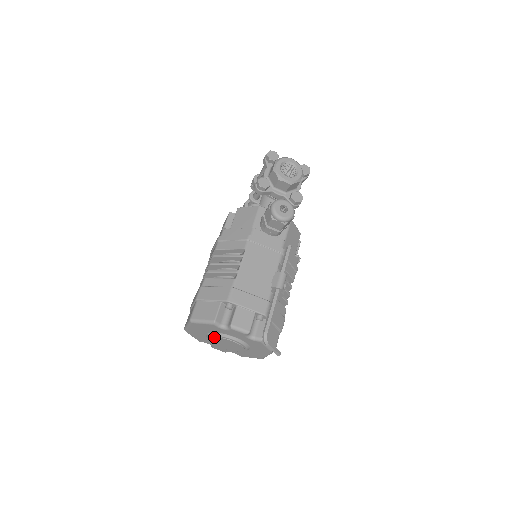
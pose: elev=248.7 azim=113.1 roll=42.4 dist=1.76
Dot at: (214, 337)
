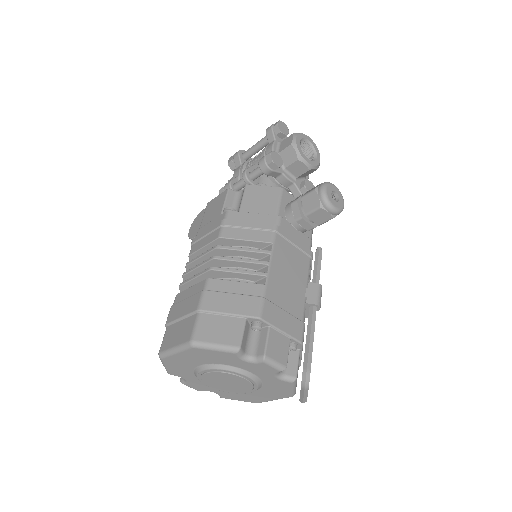
Dot at: (216, 371)
